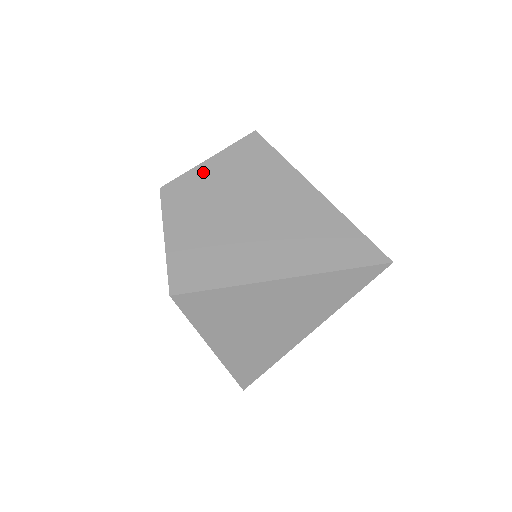
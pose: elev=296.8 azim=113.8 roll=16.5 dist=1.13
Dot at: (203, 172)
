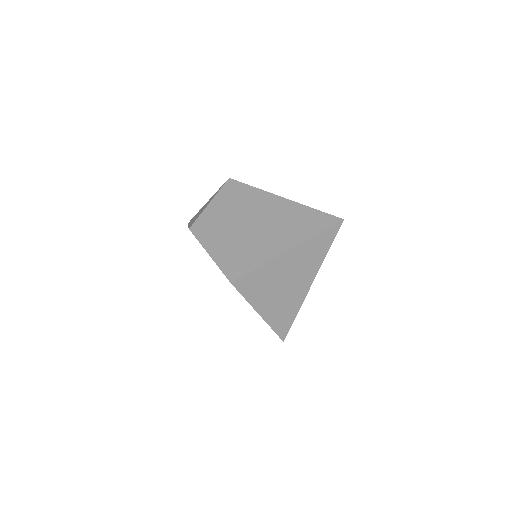
Dot at: (211, 211)
